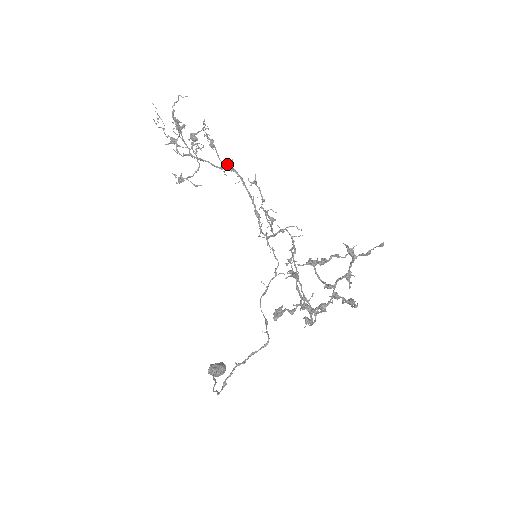
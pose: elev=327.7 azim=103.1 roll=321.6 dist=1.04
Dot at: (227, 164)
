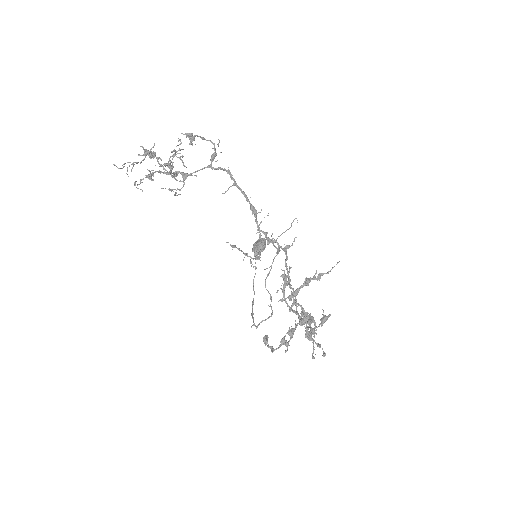
Dot at: (214, 157)
